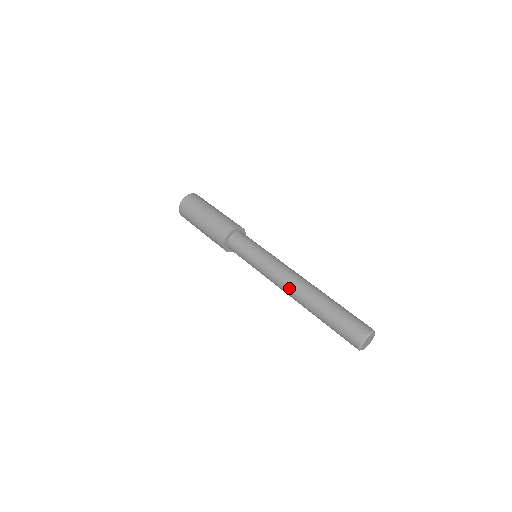
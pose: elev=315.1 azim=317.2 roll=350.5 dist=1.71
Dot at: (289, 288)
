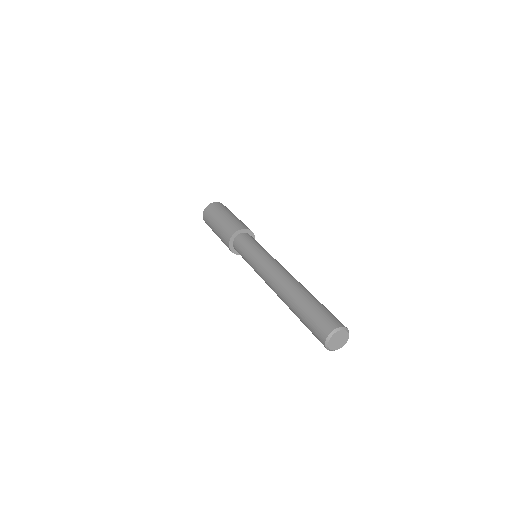
Dot at: (272, 287)
